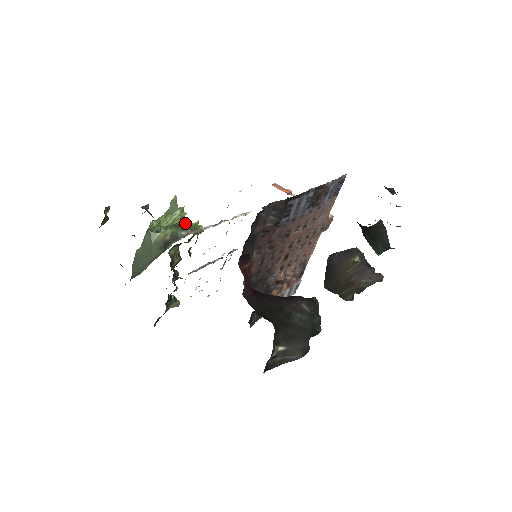
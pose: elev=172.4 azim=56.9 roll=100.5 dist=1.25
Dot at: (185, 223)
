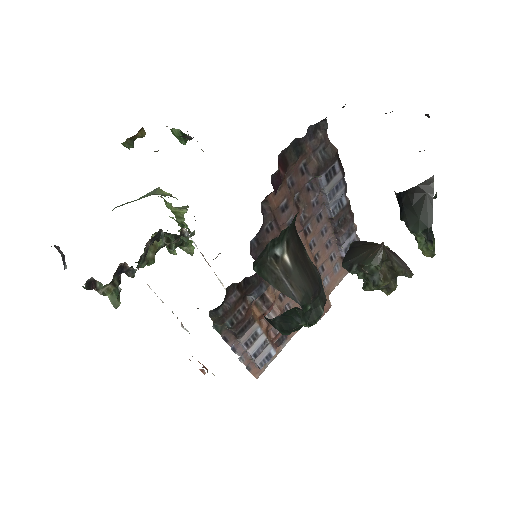
Dot at: occluded
